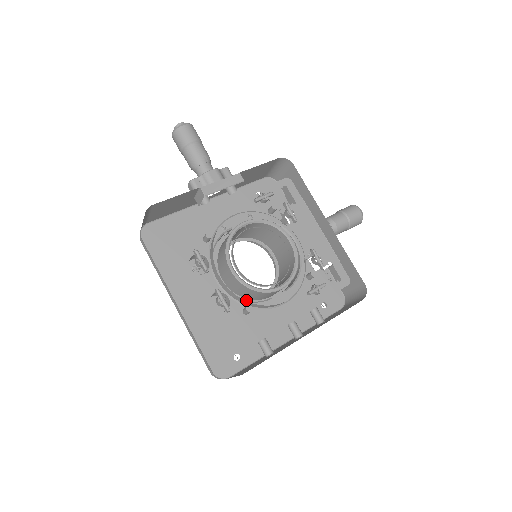
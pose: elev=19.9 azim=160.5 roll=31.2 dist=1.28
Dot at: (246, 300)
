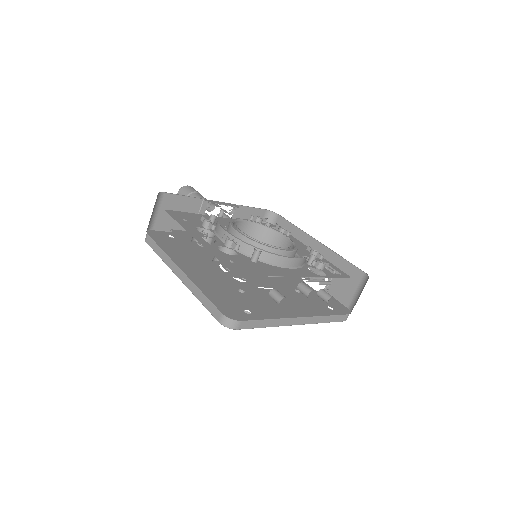
Dot at: occluded
